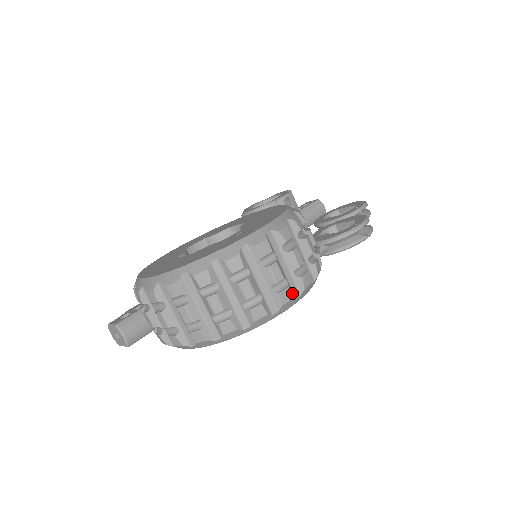
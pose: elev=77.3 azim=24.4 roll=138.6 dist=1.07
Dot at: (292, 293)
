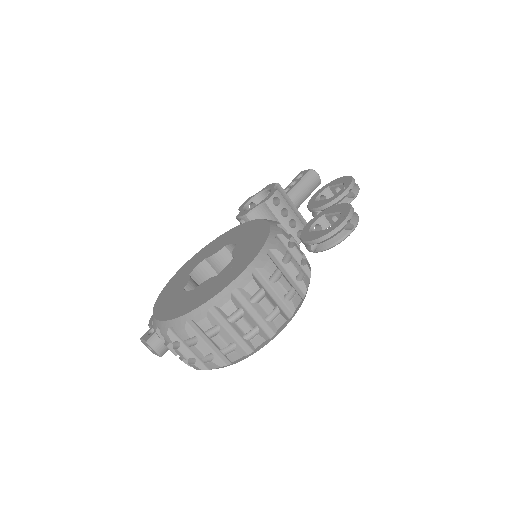
Dot at: (285, 316)
